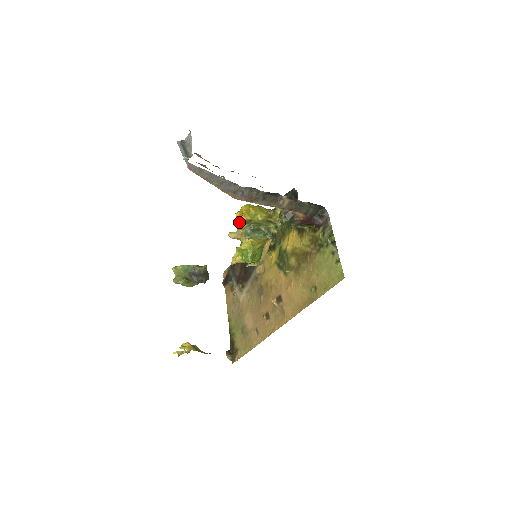
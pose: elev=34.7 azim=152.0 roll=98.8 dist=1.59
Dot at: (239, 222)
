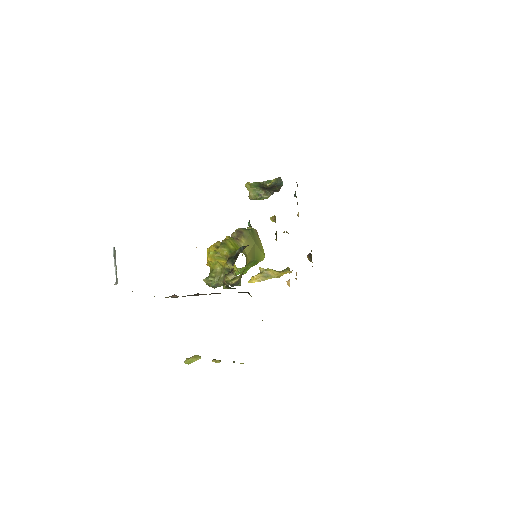
Dot at: occluded
